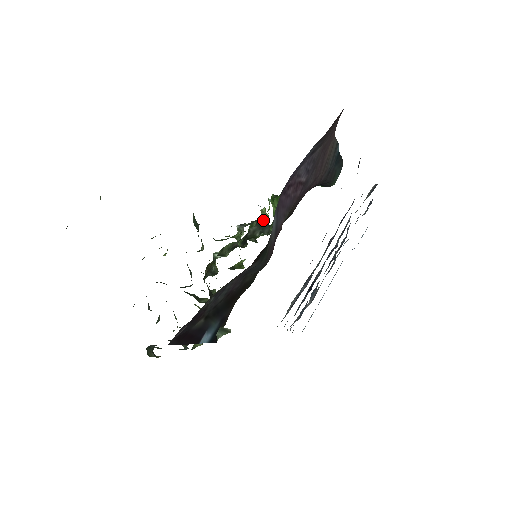
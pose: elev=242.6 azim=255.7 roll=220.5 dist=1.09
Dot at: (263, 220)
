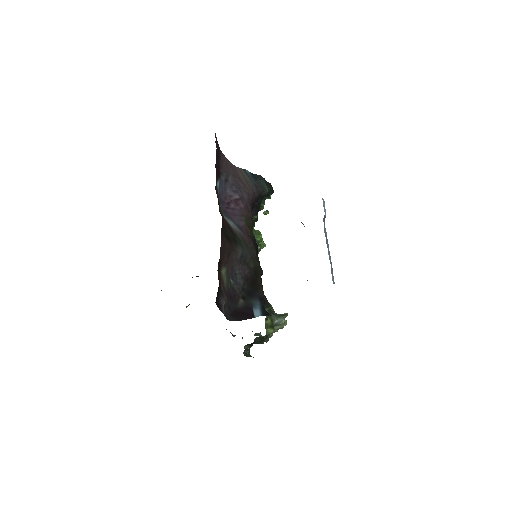
Dot at: occluded
